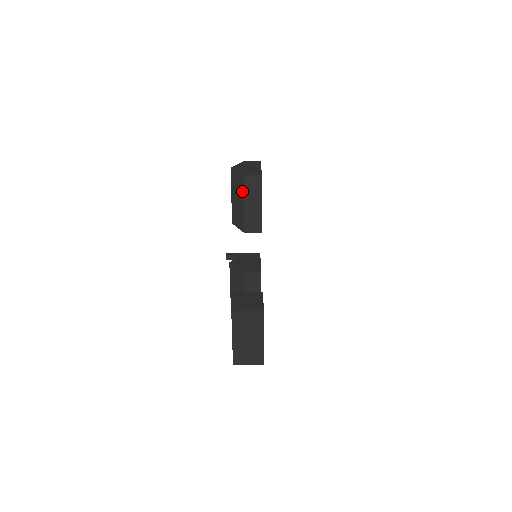
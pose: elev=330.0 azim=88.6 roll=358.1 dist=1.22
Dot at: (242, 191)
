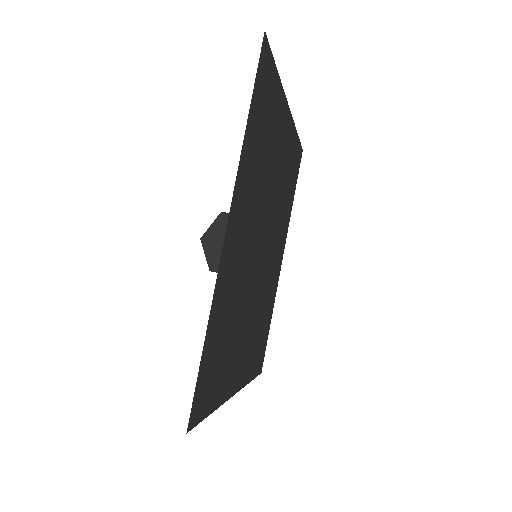
Dot at: occluded
